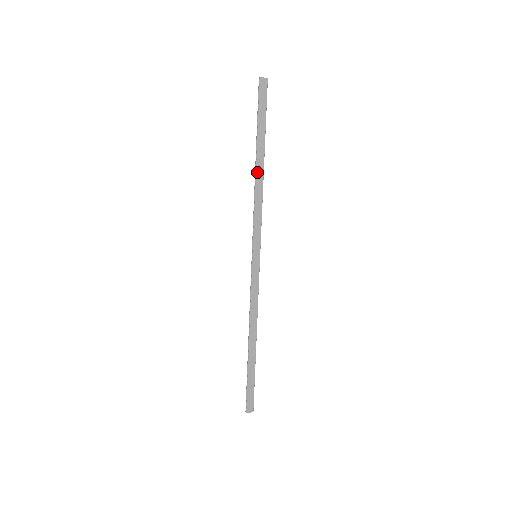
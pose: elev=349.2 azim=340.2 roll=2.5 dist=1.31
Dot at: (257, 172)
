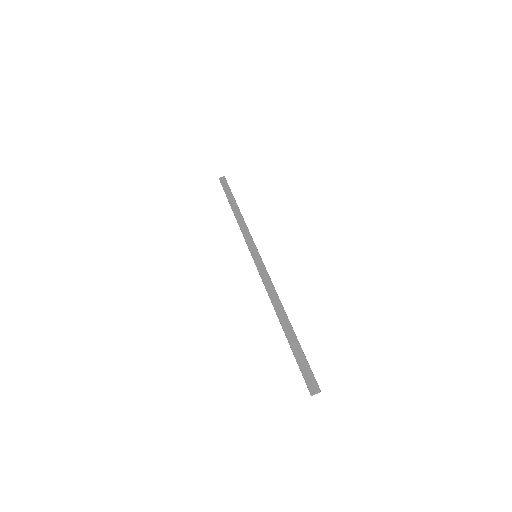
Dot at: (235, 213)
